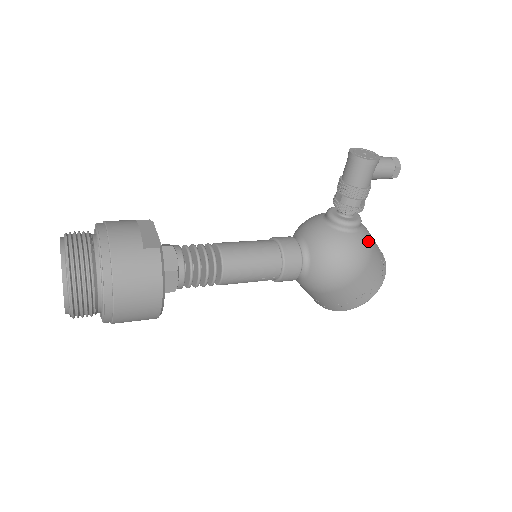
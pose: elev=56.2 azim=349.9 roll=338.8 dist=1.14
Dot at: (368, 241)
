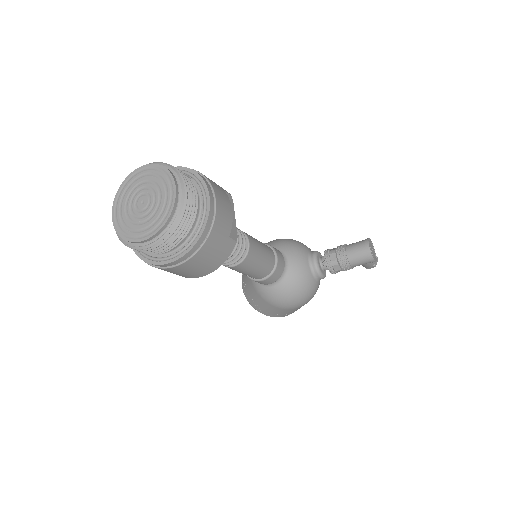
Dot at: occluded
